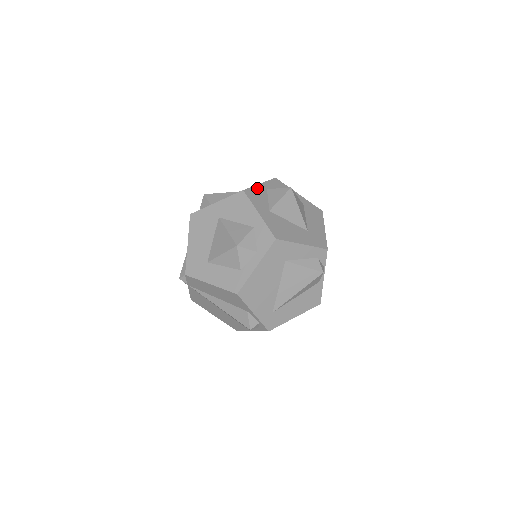
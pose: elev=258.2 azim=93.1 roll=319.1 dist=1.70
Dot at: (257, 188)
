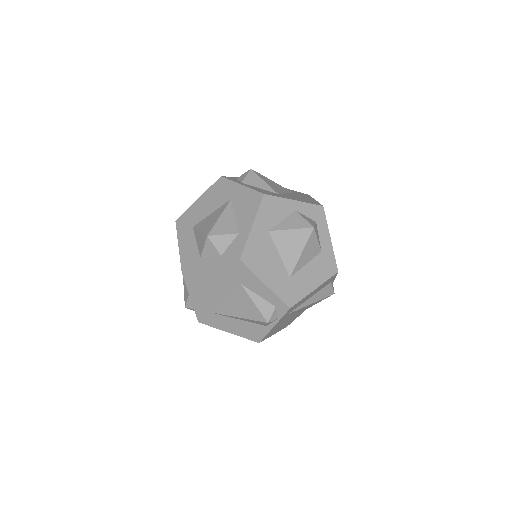
Dot at: (284, 202)
